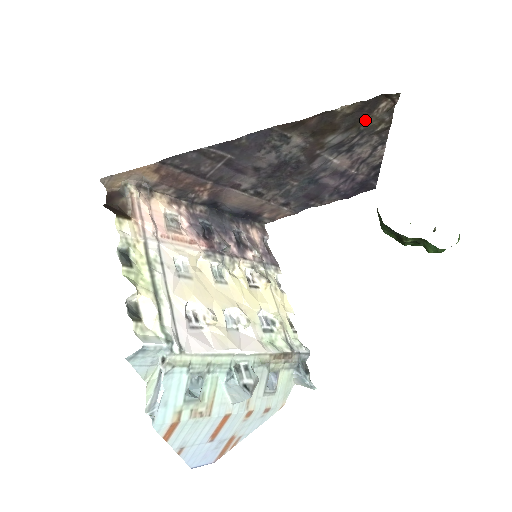
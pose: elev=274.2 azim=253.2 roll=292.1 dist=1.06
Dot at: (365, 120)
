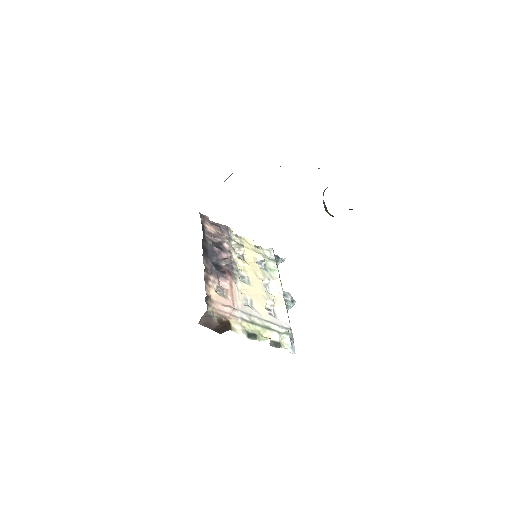
Dot at: occluded
